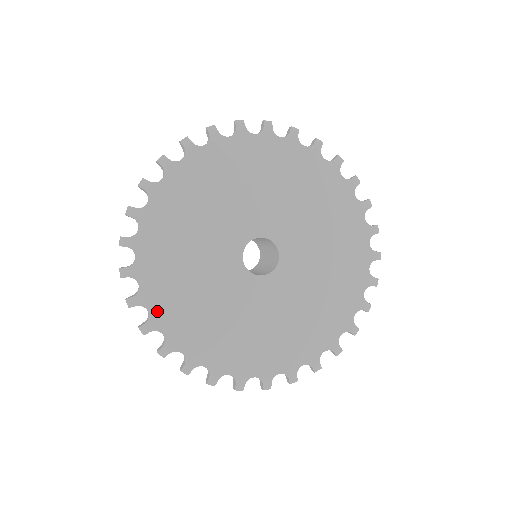
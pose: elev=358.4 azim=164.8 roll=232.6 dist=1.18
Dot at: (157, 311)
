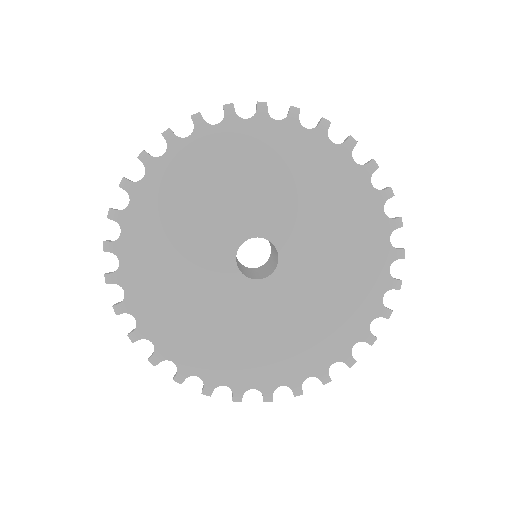
Dot at: (205, 371)
